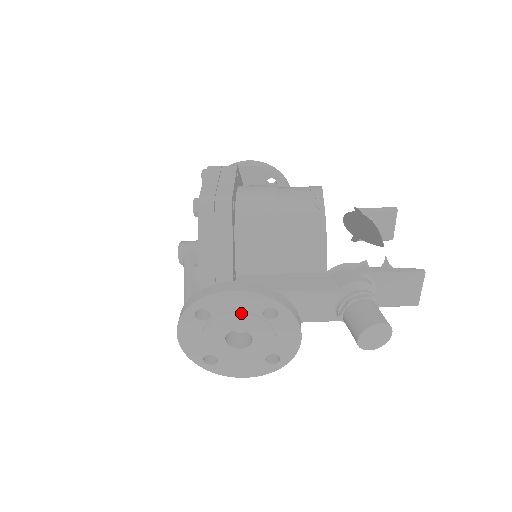
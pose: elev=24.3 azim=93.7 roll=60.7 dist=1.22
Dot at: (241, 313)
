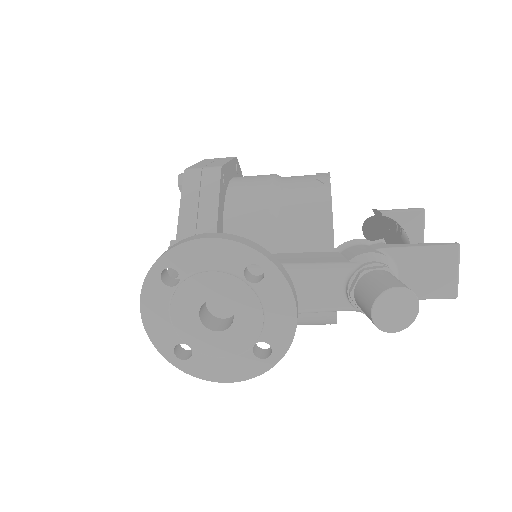
Dot at: (217, 272)
